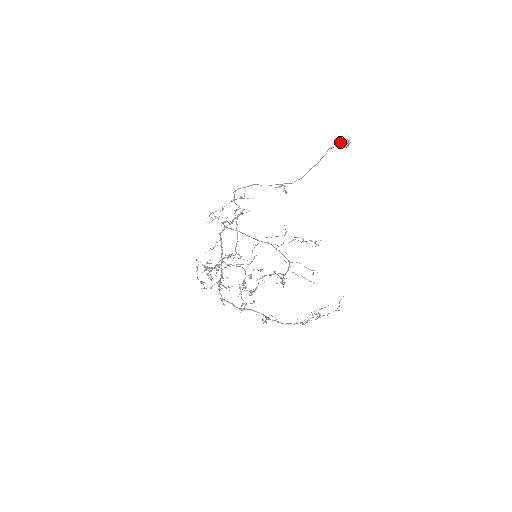
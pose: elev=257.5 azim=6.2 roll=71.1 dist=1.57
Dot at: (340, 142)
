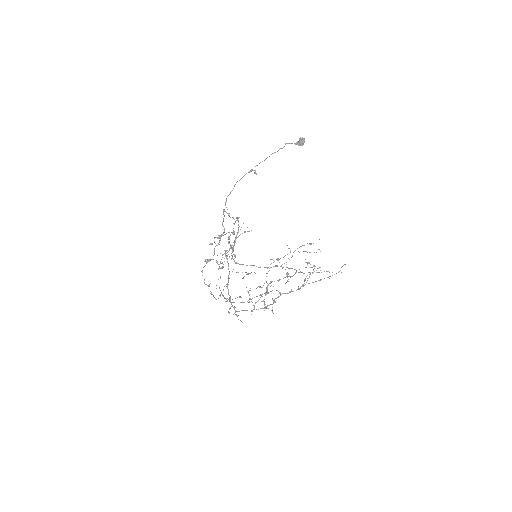
Dot at: (298, 143)
